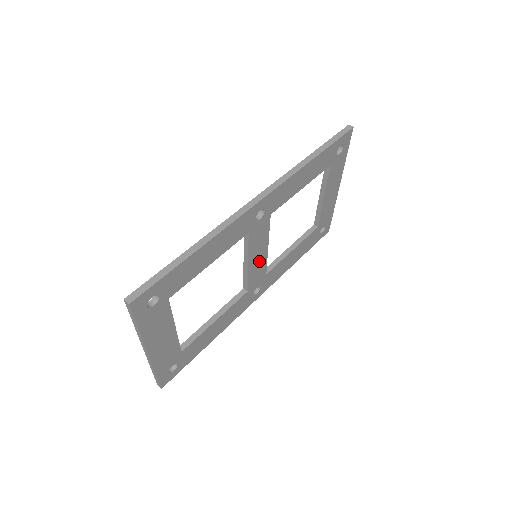
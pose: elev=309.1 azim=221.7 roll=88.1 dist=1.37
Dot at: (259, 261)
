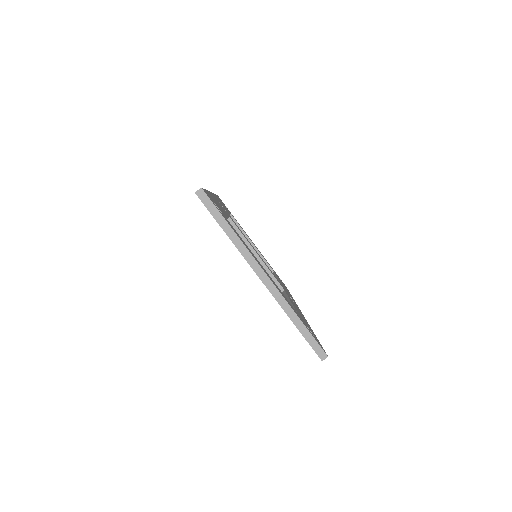
Dot at: occluded
